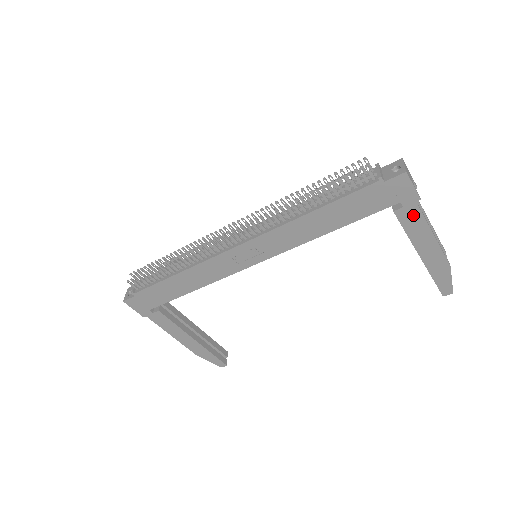
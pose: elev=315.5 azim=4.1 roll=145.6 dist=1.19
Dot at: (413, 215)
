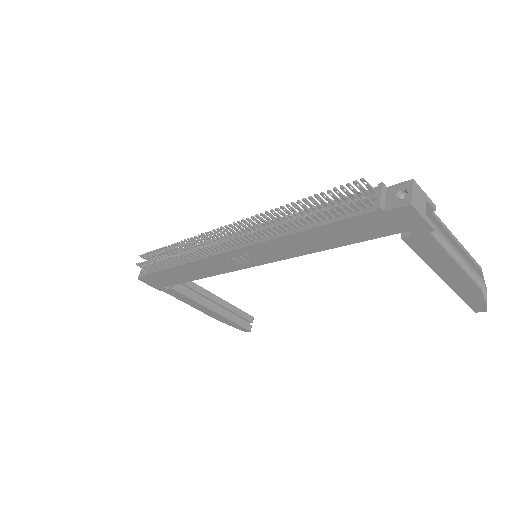
Dot at: (427, 243)
